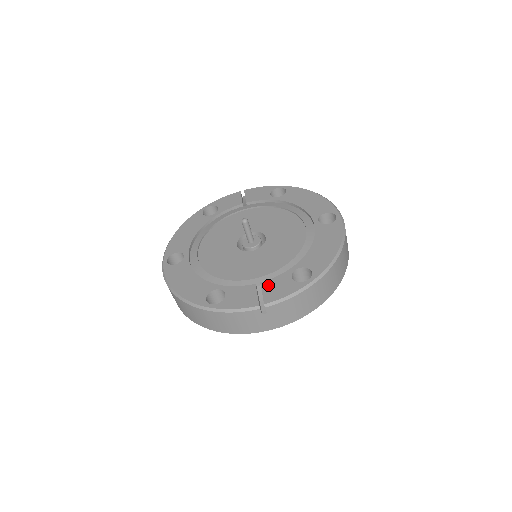
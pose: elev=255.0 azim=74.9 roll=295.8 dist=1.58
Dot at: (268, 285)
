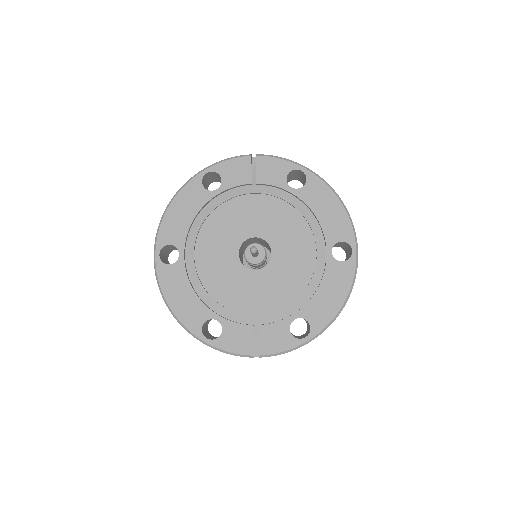
Dot at: (265, 332)
